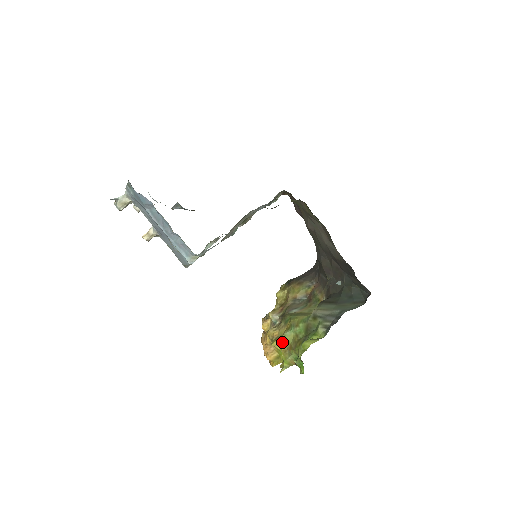
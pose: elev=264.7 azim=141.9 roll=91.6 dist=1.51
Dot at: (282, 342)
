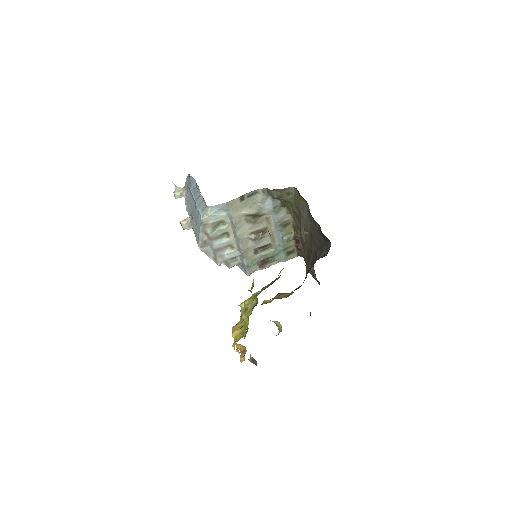
Dot at: (249, 300)
